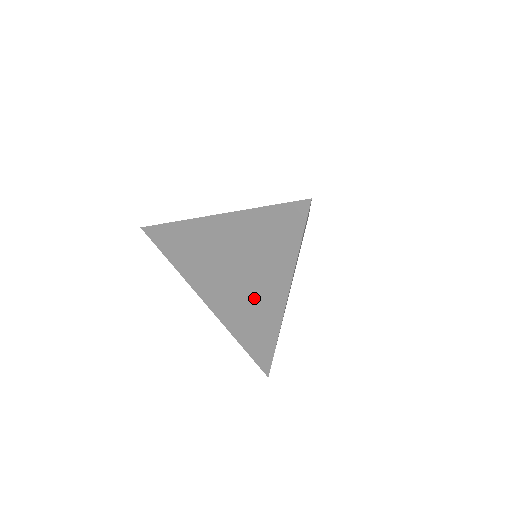
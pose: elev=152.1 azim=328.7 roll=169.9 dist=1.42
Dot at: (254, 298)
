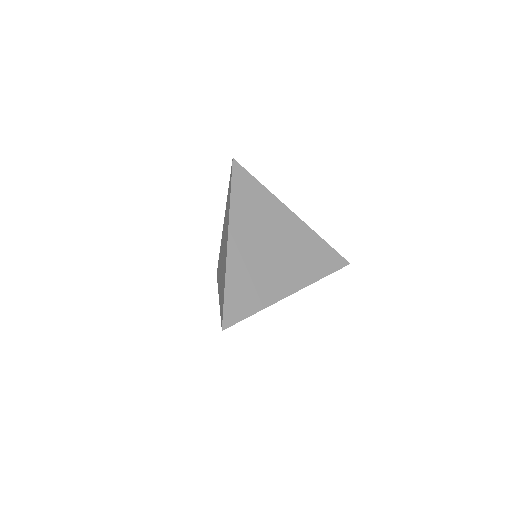
Dot at: (224, 260)
